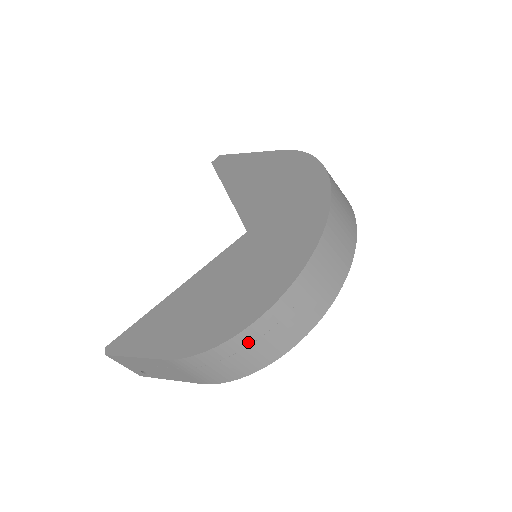
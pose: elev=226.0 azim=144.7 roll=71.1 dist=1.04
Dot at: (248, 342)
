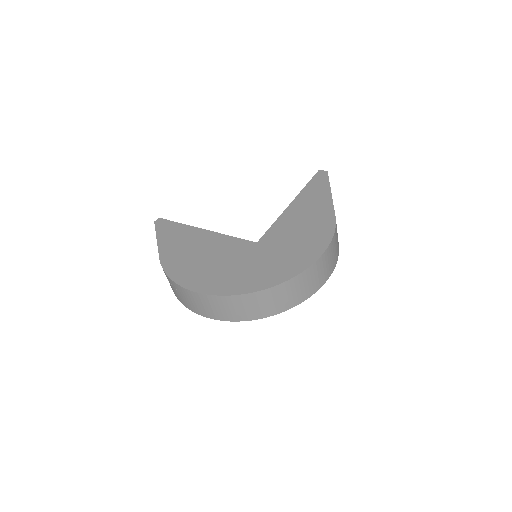
Dot at: (187, 295)
